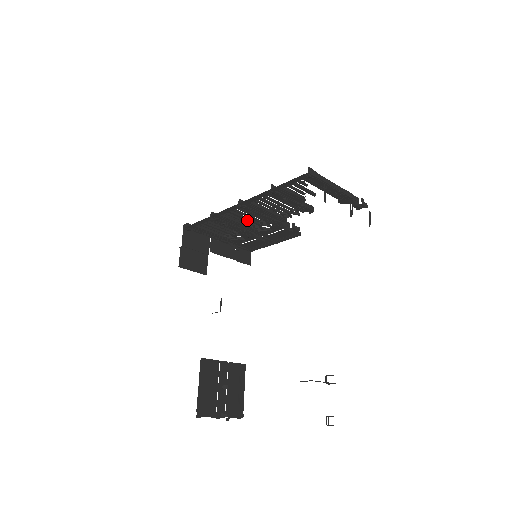
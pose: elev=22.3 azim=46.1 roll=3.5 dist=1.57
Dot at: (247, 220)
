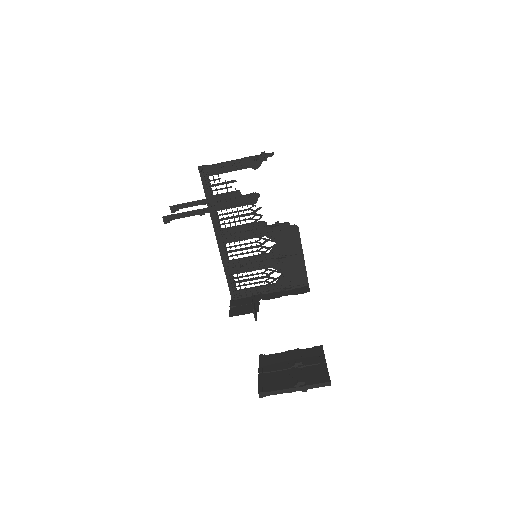
Dot at: occluded
